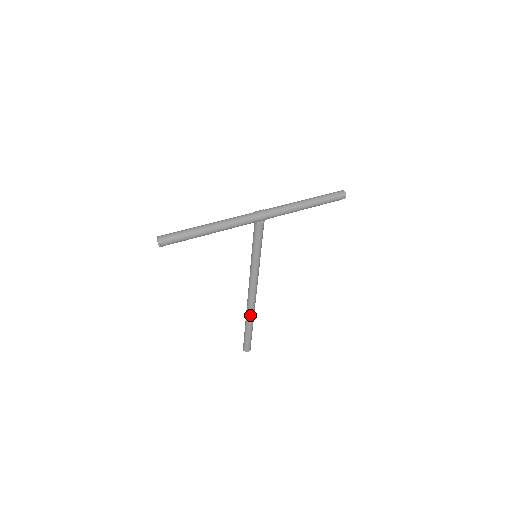
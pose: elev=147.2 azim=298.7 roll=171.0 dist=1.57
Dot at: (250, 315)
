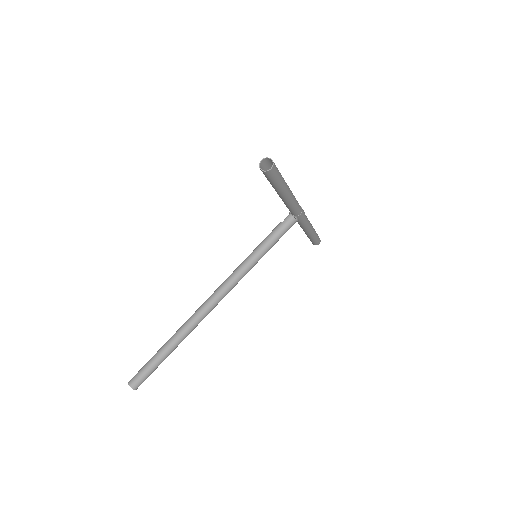
Dot at: (188, 332)
